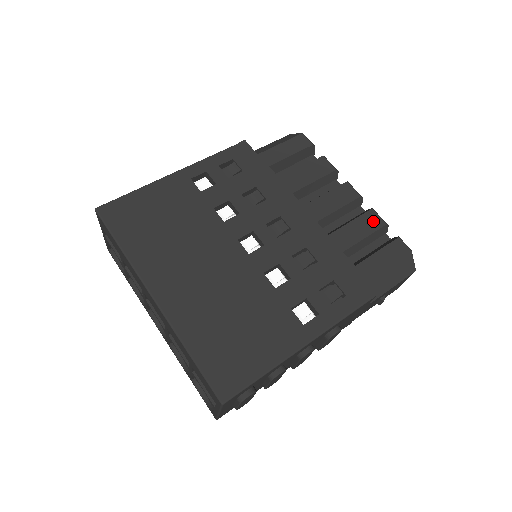
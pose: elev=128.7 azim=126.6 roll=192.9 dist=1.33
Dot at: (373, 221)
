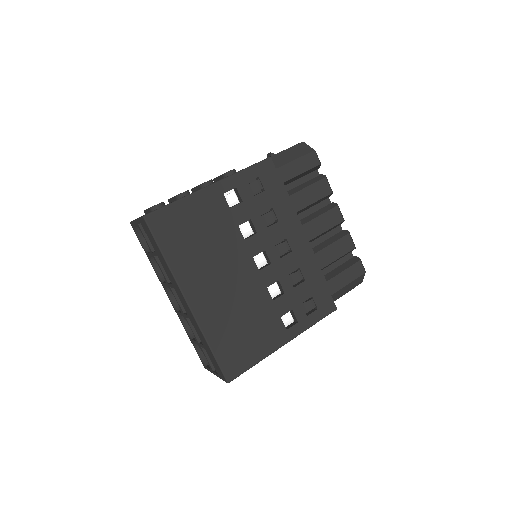
Dot at: (347, 244)
